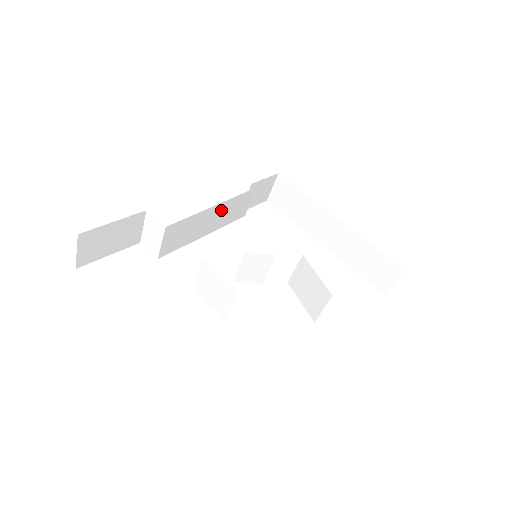
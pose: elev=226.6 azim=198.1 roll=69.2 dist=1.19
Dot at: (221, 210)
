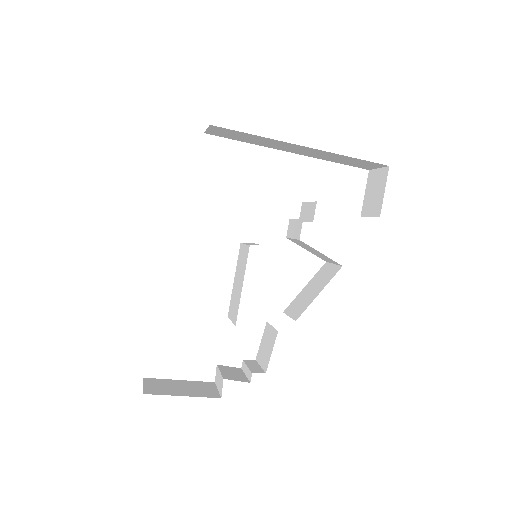
Dot at: occluded
